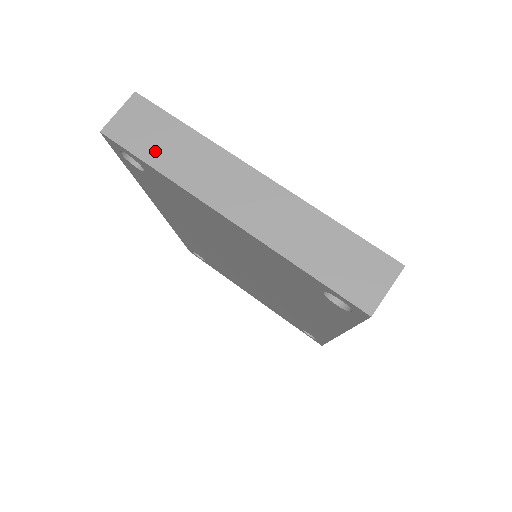
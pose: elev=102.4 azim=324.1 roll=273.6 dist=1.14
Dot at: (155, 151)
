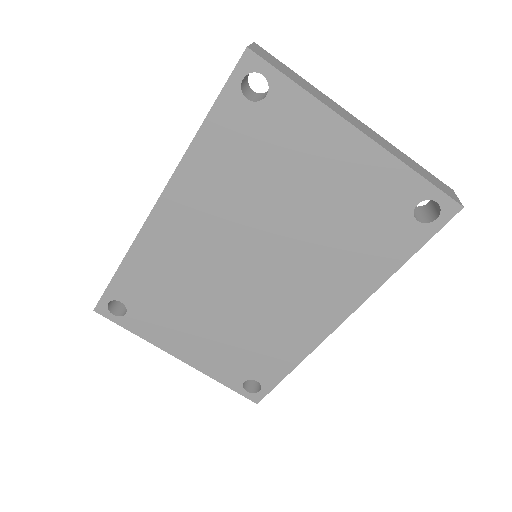
Dot at: (293, 77)
